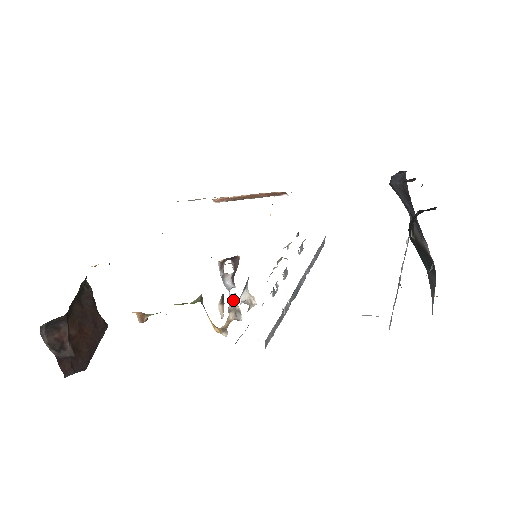
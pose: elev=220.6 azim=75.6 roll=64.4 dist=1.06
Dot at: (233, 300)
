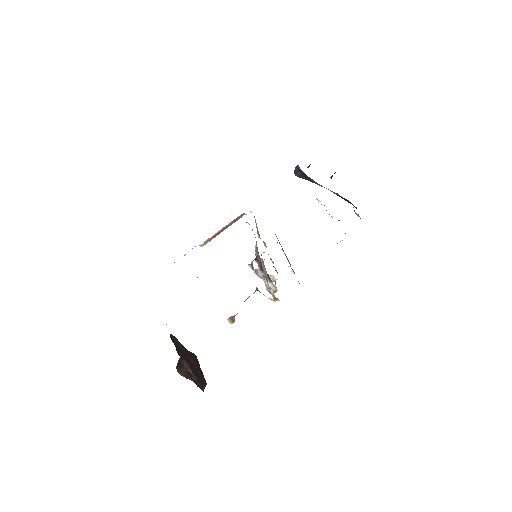
Dot at: occluded
